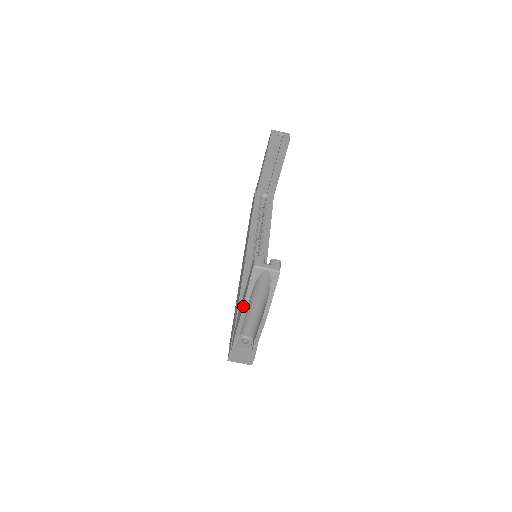
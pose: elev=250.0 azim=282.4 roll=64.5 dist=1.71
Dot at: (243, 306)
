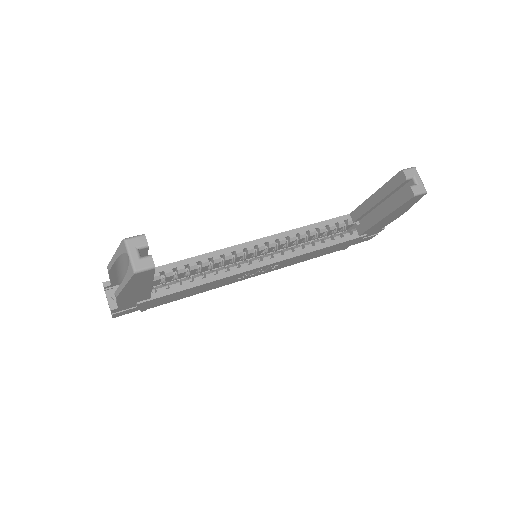
Dot at: (110, 262)
